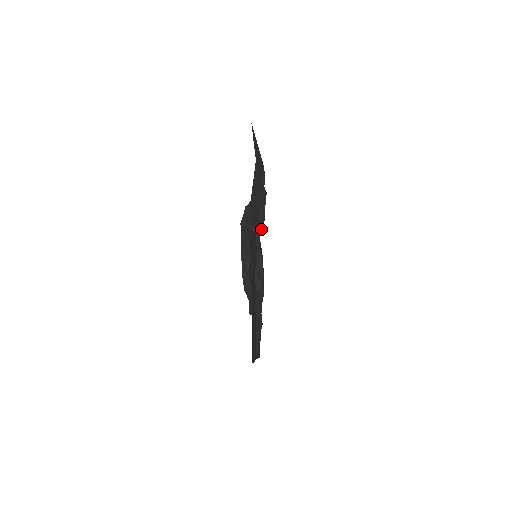
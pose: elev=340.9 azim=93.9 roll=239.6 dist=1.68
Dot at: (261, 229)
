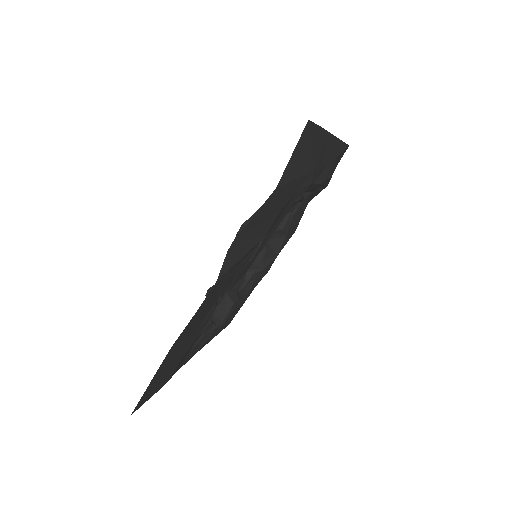
Dot at: (312, 198)
